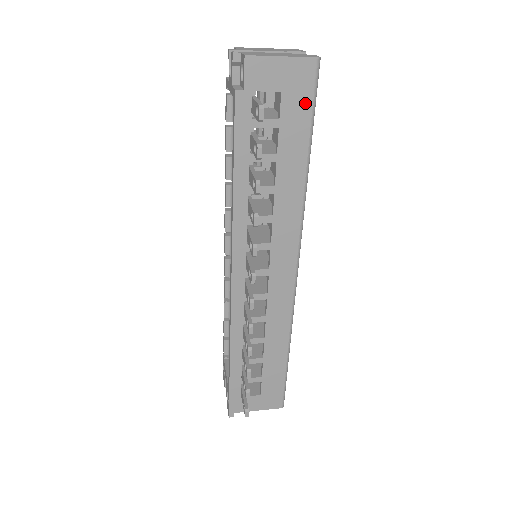
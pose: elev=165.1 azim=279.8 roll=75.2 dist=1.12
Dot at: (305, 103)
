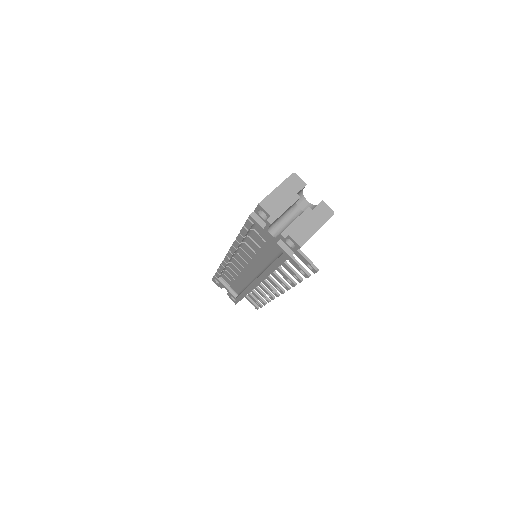
Dot at: occluded
